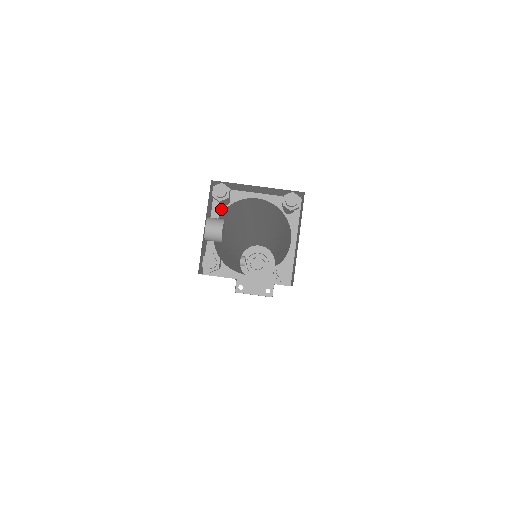
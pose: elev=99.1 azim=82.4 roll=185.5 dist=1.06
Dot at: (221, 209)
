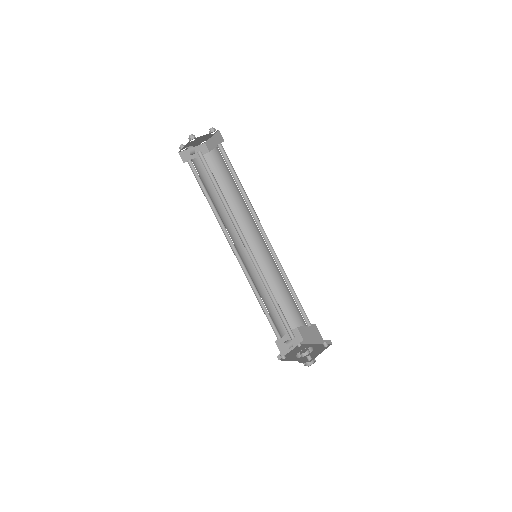
Dot at: occluded
